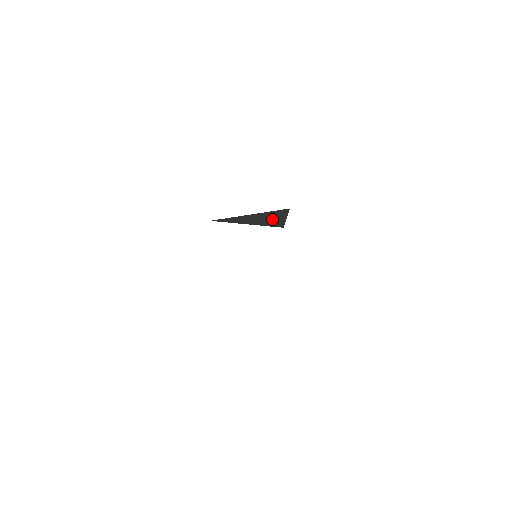
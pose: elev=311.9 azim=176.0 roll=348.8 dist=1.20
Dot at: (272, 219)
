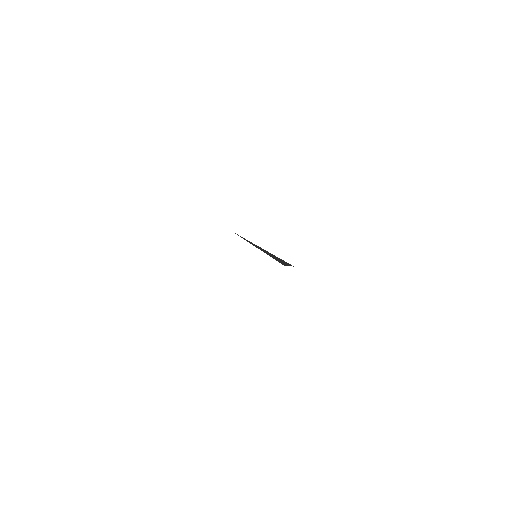
Dot at: (278, 259)
